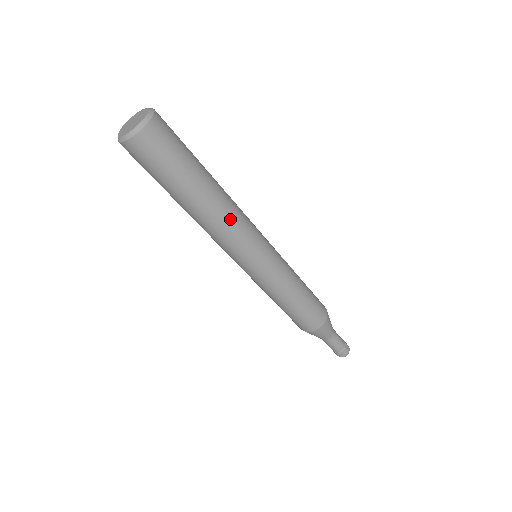
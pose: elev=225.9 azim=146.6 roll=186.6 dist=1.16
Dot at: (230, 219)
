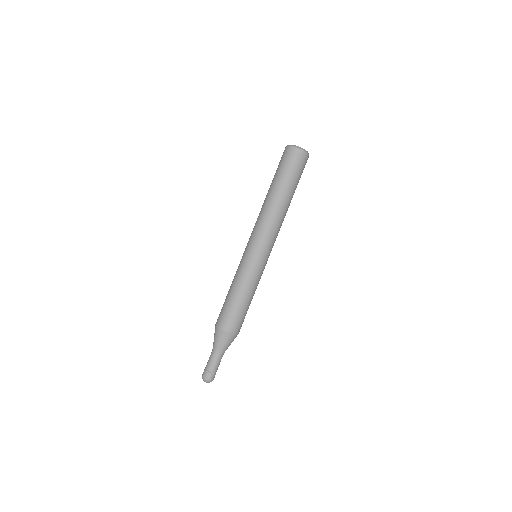
Dot at: (282, 222)
